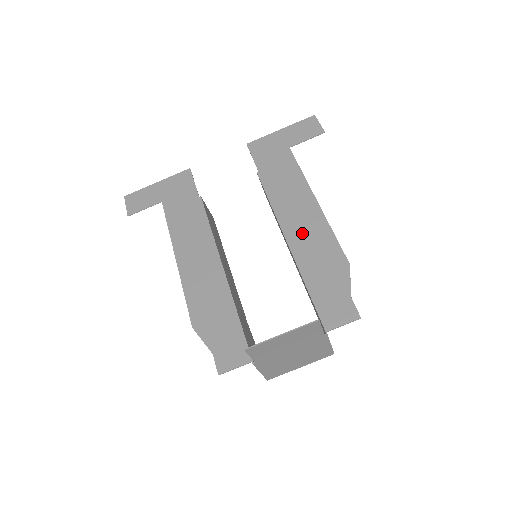
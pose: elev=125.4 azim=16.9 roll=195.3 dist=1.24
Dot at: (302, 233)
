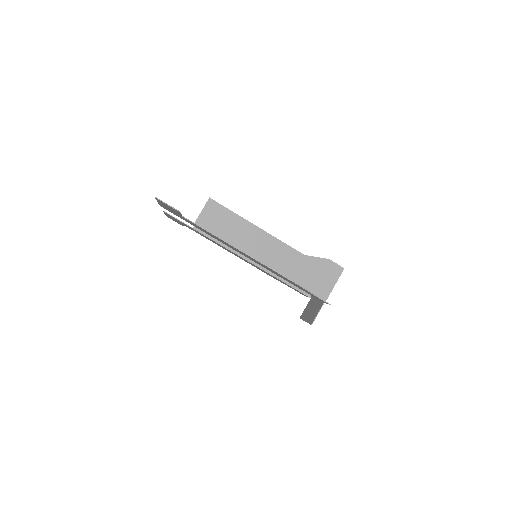
Dot at: (260, 264)
